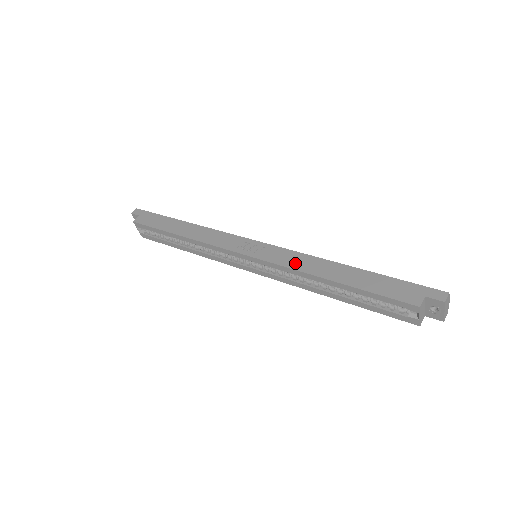
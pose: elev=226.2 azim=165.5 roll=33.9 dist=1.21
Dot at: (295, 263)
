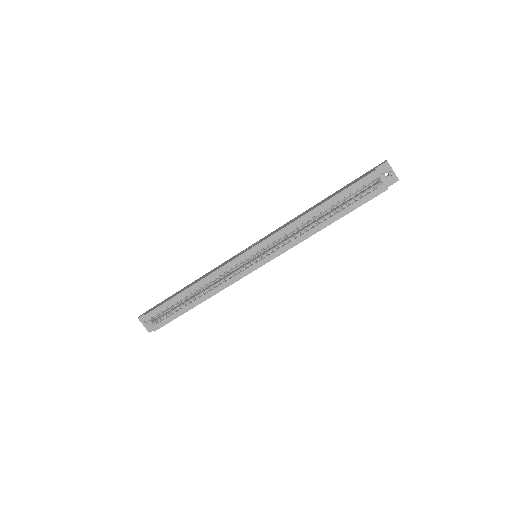
Dot at: (285, 225)
